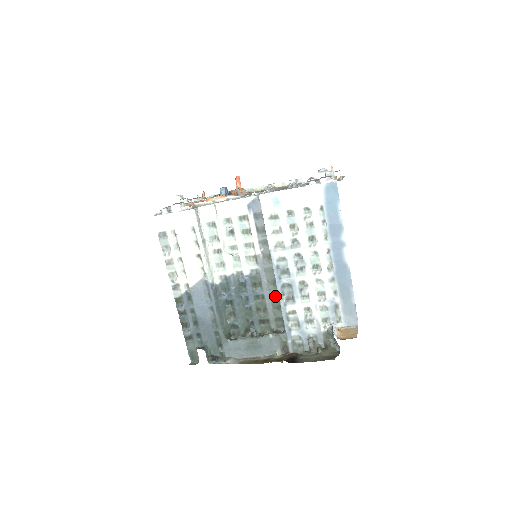
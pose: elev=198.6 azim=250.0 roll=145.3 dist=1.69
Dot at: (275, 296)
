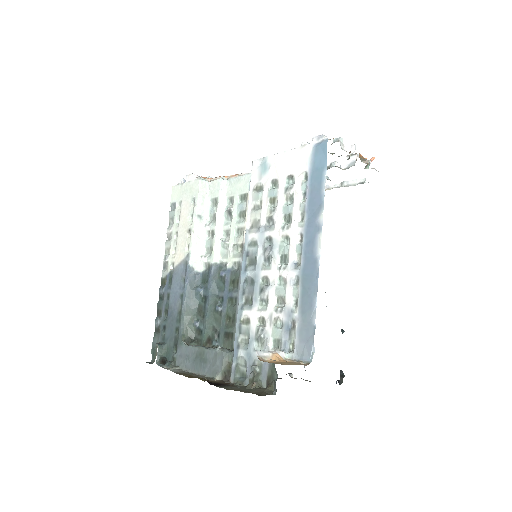
Dot at: occluded
